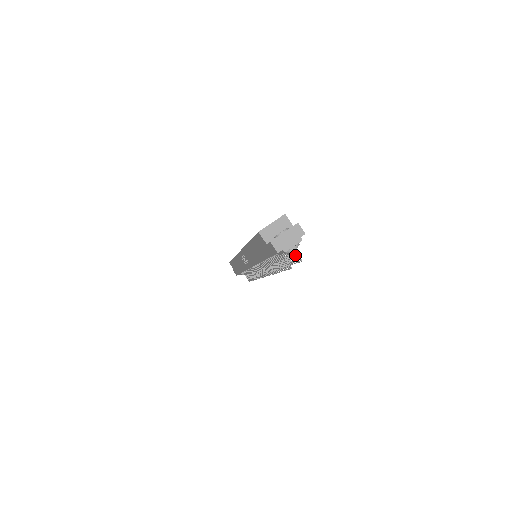
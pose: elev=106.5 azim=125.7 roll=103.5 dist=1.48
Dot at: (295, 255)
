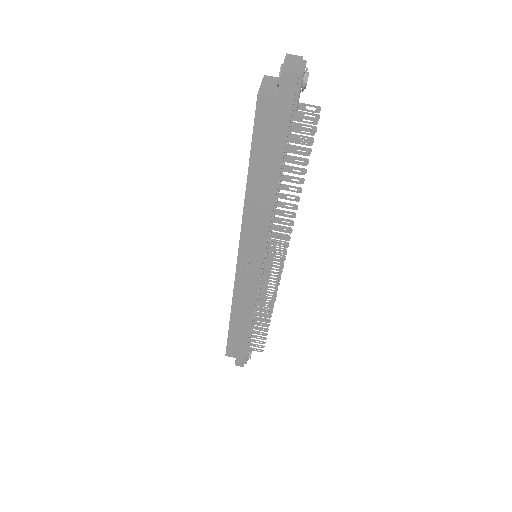
Dot at: (308, 117)
